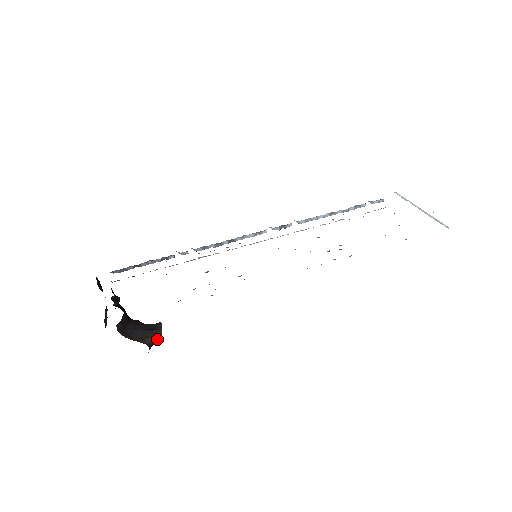
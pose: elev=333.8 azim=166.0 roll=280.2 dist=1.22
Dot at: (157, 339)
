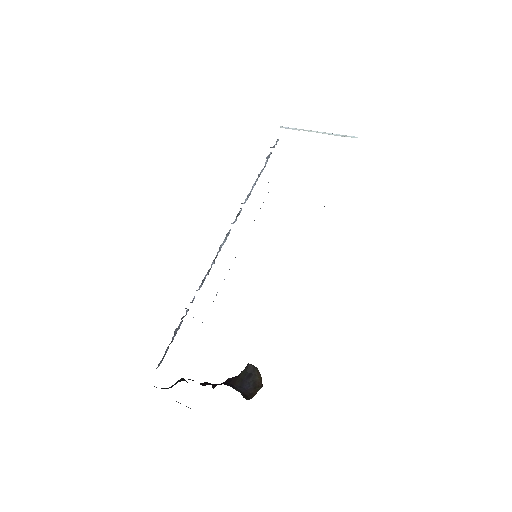
Dot at: (260, 377)
